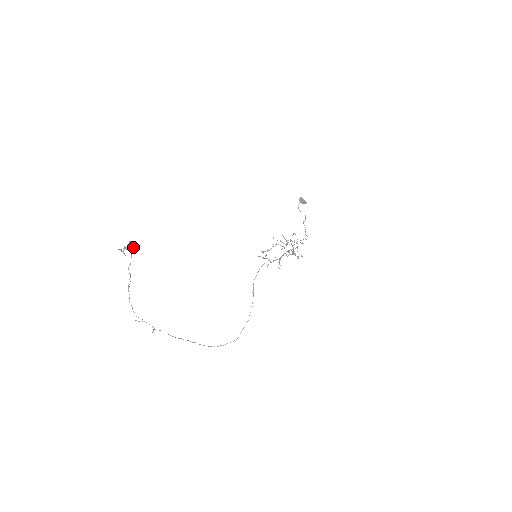
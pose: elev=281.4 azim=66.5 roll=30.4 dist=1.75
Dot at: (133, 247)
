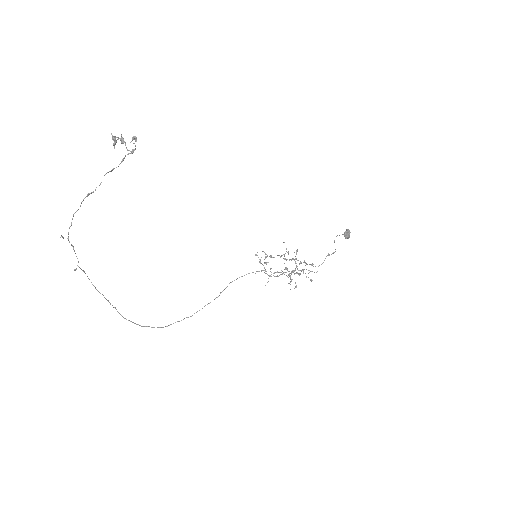
Dot at: (134, 149)
